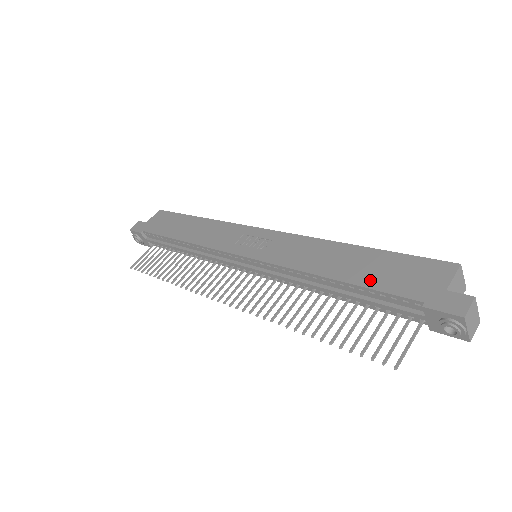
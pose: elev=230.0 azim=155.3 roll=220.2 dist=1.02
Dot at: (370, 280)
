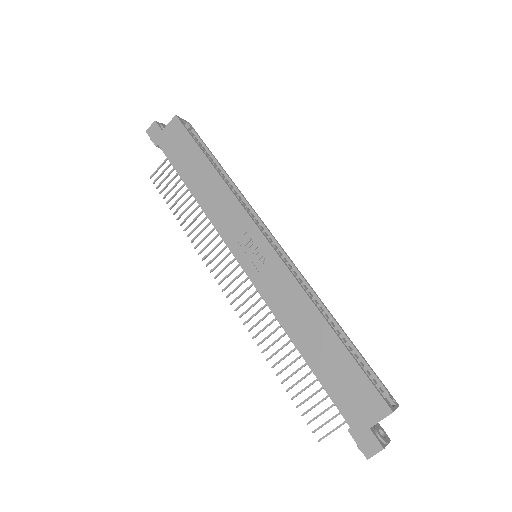
Dot at: (325, 377)
